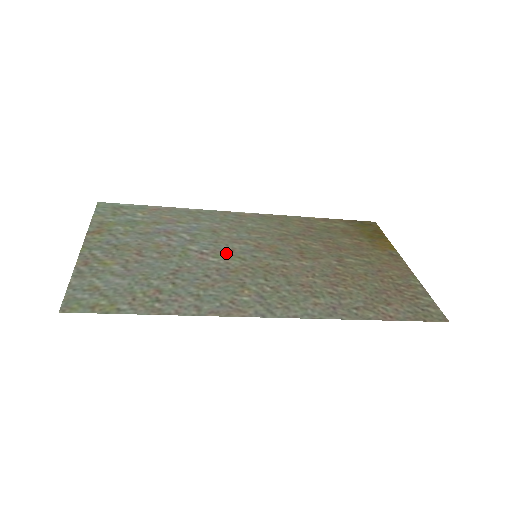
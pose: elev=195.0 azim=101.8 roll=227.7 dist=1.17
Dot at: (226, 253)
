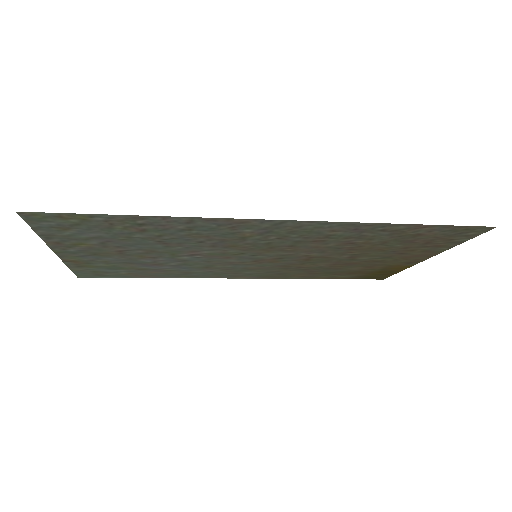
Dot at: (221, 256)
